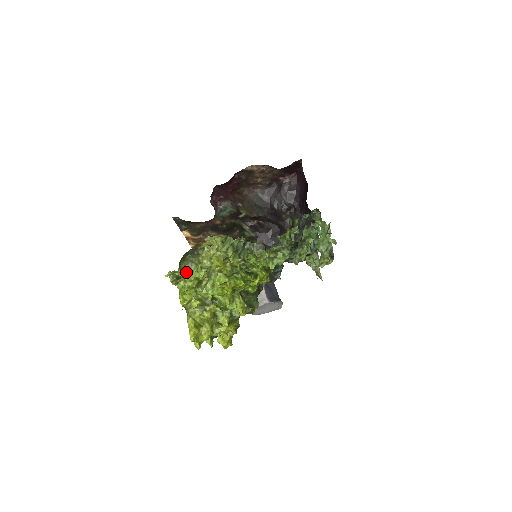
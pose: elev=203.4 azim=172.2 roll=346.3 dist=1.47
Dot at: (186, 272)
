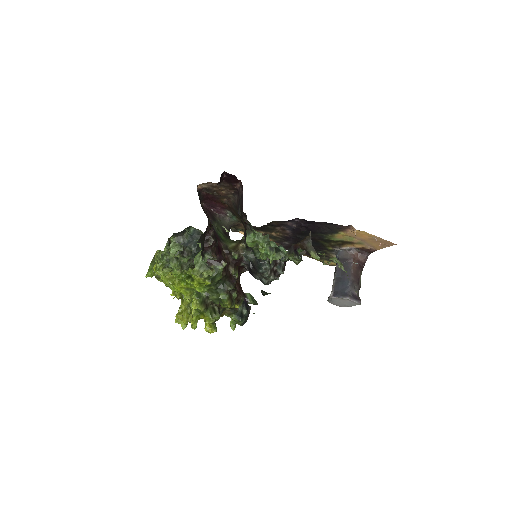
Dot at: occluded
